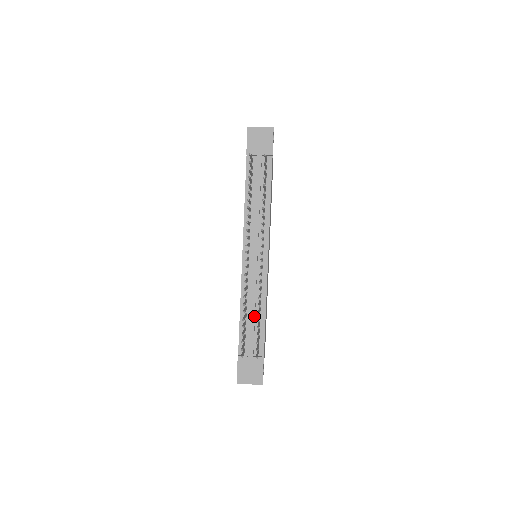
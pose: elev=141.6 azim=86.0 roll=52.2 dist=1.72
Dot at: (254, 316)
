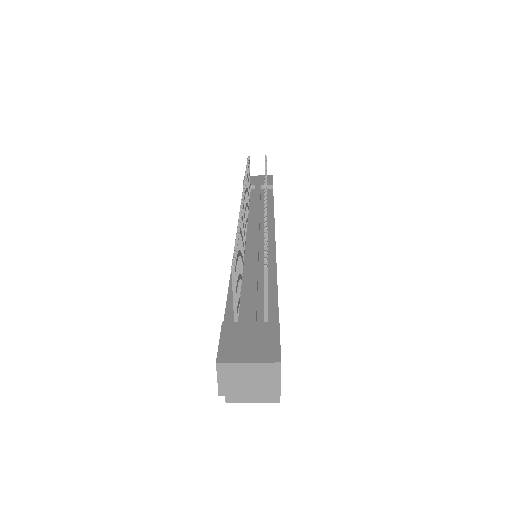
Dot at: (256, 277)
